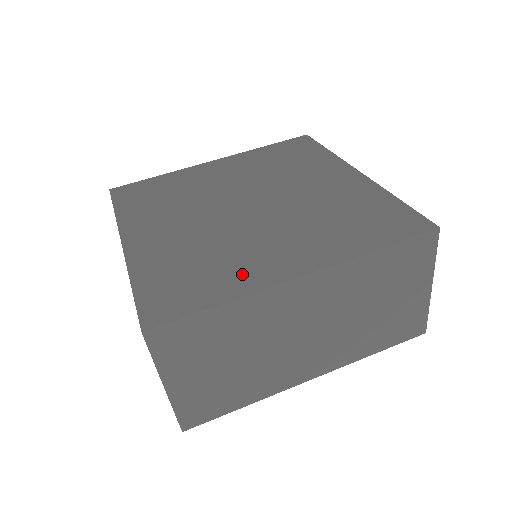
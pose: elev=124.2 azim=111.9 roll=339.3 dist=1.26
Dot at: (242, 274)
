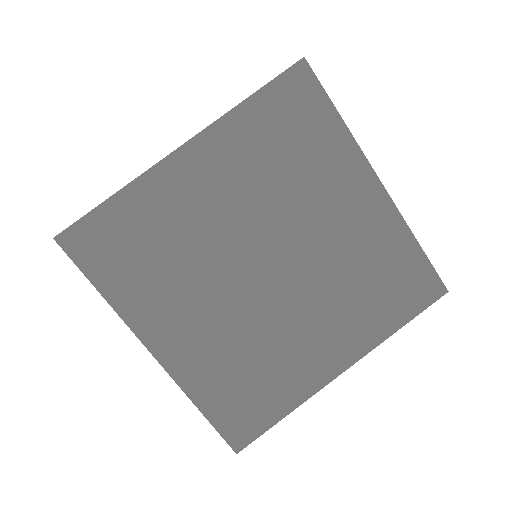
Dot at: (295, 379)
